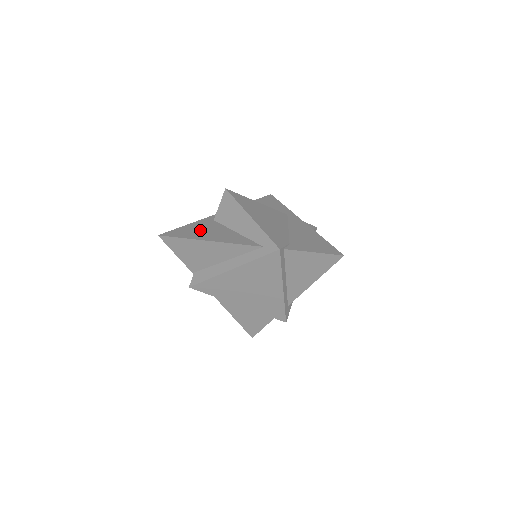
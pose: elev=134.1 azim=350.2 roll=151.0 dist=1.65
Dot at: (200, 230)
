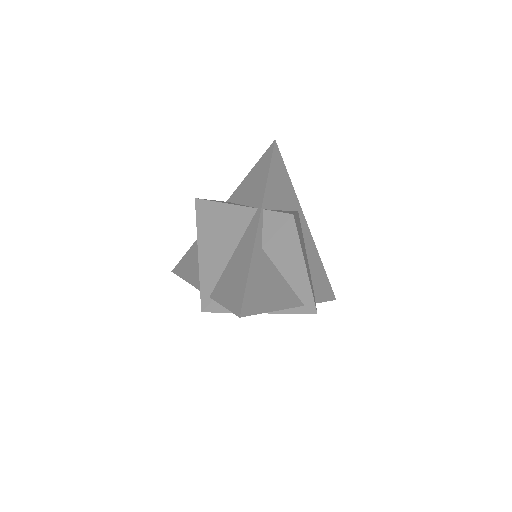
Dot at: (263, 285)
